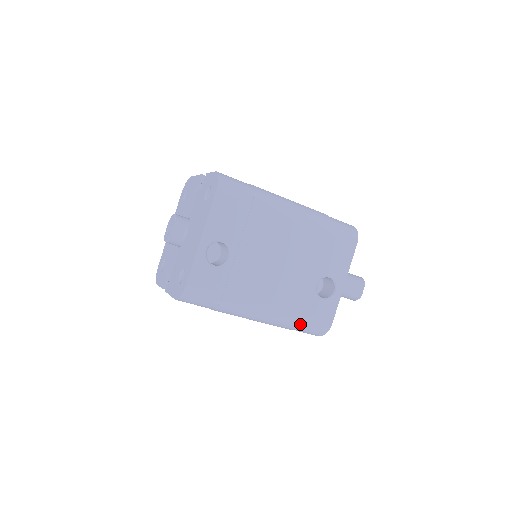
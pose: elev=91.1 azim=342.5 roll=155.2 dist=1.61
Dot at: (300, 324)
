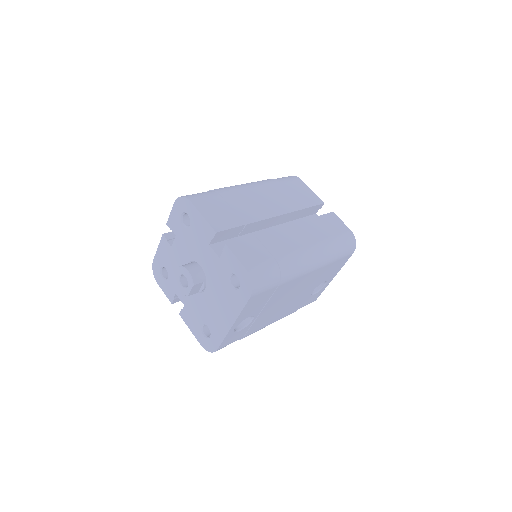
Dot at: occluded
